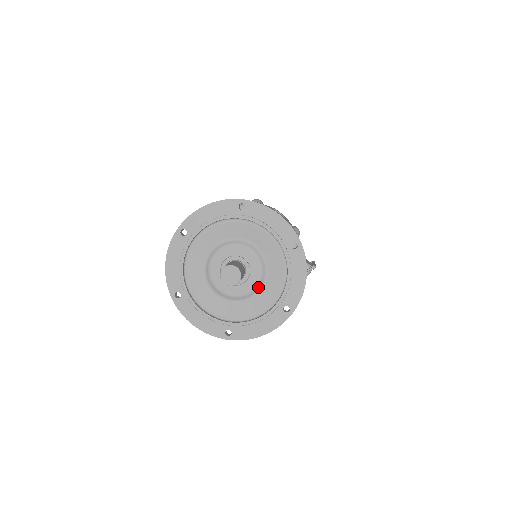
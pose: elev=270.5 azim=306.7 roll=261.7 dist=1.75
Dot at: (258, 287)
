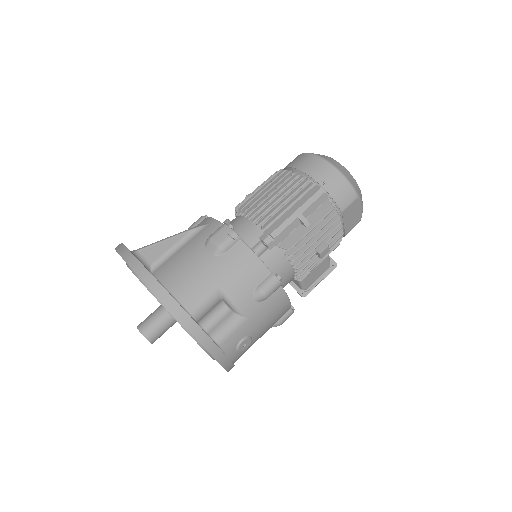
Dot at: occluded
